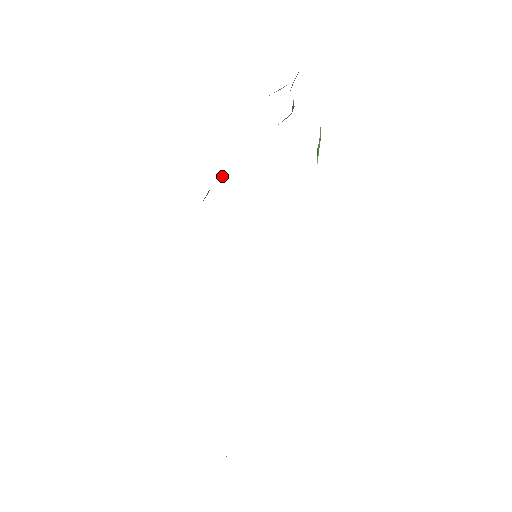
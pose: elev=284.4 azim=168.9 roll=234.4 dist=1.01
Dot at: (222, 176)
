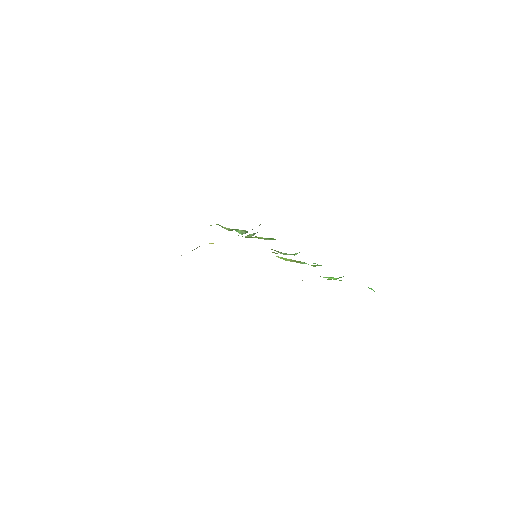
Dot at: occluded
